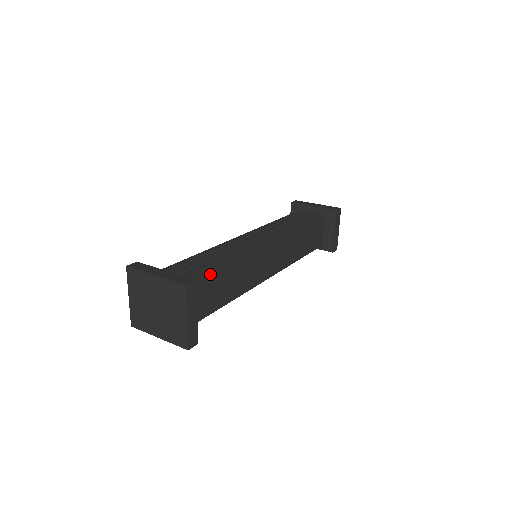
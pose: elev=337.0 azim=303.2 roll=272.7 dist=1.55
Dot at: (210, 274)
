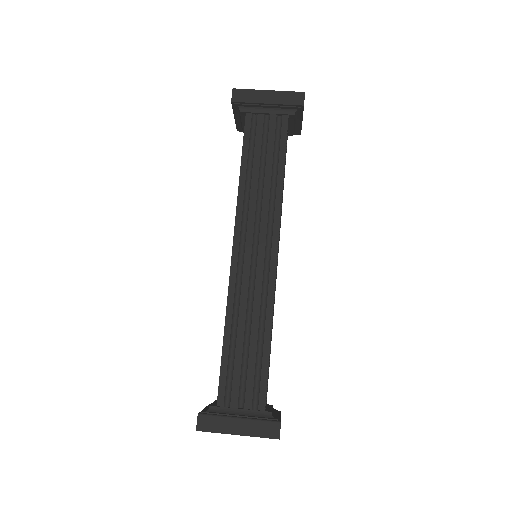
Dot at: (267, 376)
